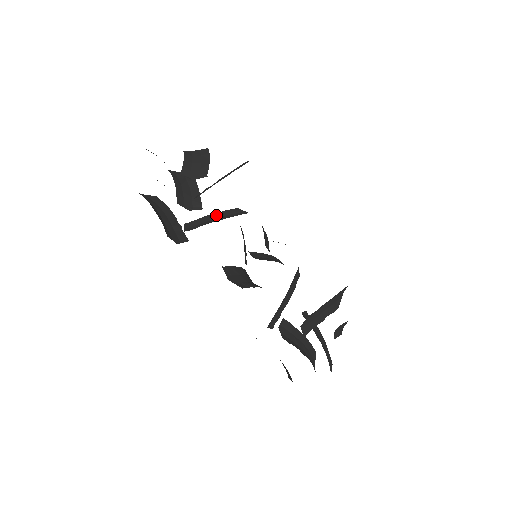
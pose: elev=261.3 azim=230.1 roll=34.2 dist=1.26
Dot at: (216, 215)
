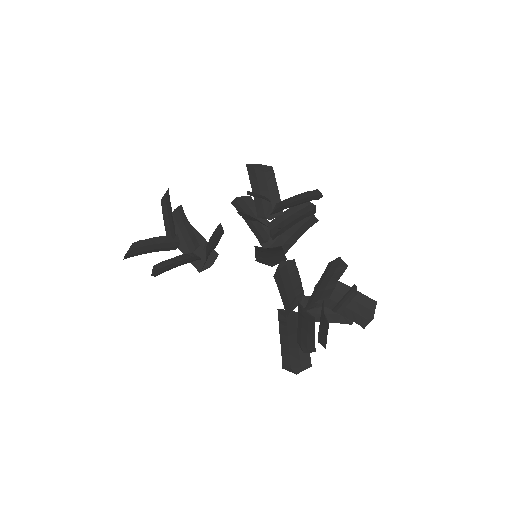
Dot at: (212, 238)
